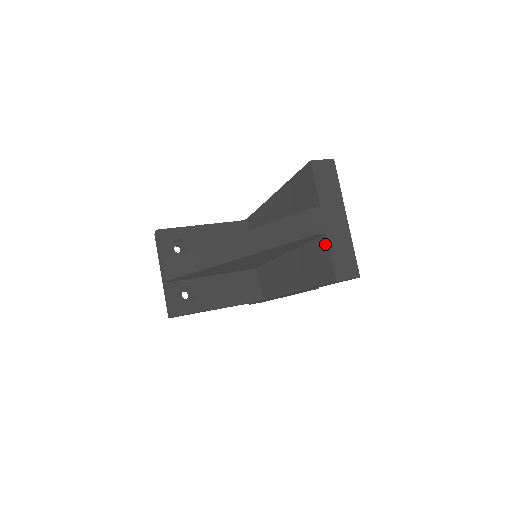
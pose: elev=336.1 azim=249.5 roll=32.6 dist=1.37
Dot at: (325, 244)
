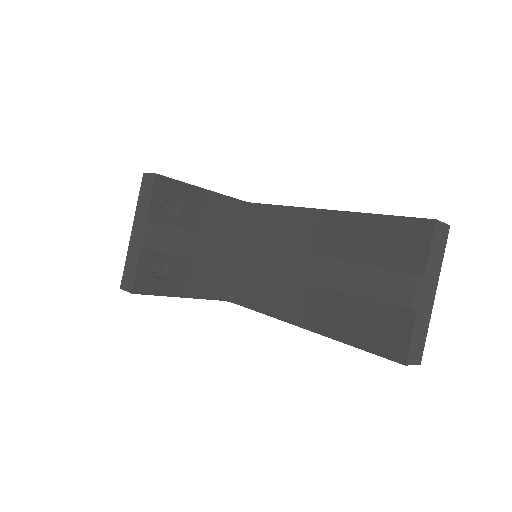
Dot at: (408, 318)
